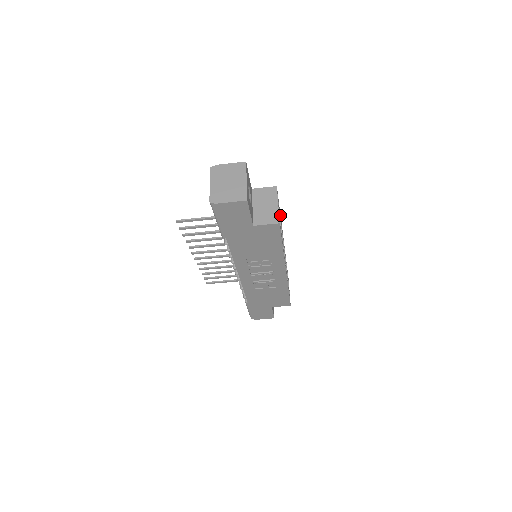
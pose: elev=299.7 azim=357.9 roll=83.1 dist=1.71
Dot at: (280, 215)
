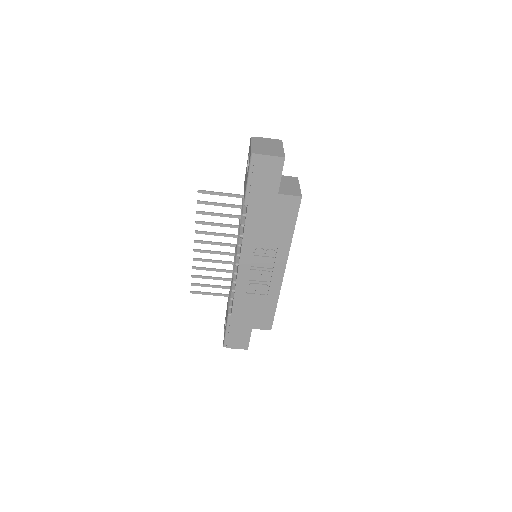
Dot at: occluded
